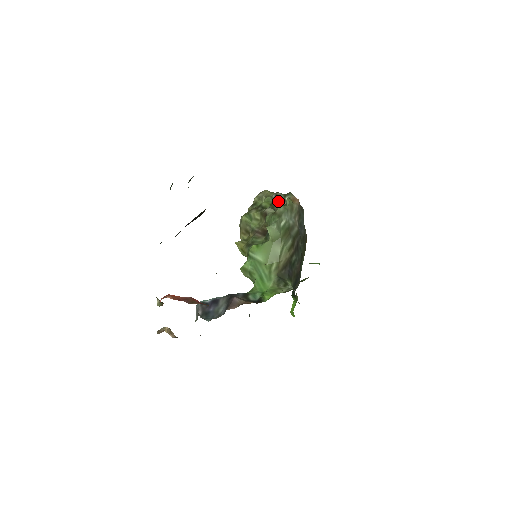
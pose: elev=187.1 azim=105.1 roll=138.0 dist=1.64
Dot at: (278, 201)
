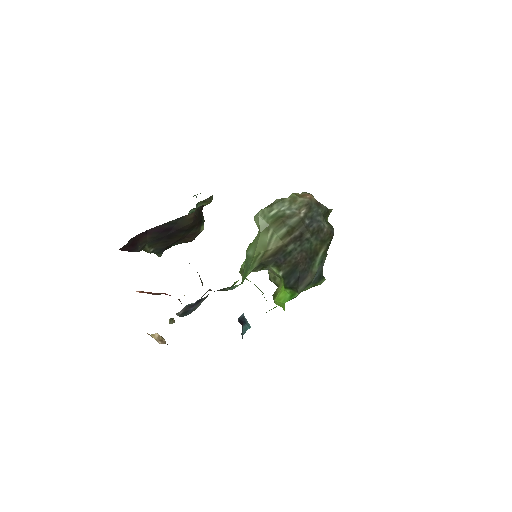
Dot at: occluded
